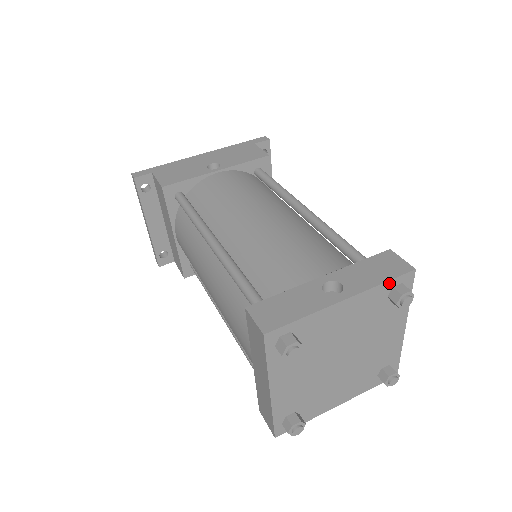
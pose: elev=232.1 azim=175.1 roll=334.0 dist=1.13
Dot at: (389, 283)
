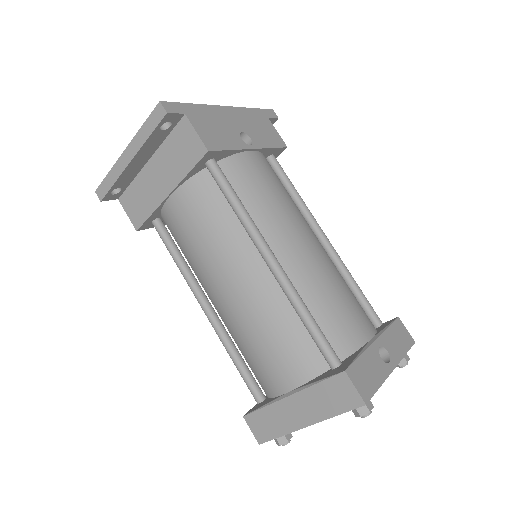
Dot at: (405, 353)
